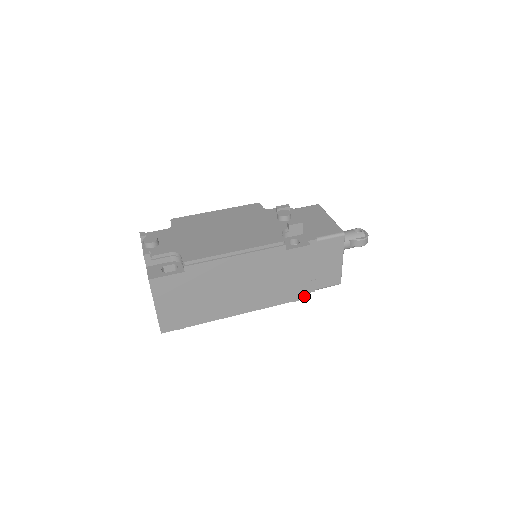
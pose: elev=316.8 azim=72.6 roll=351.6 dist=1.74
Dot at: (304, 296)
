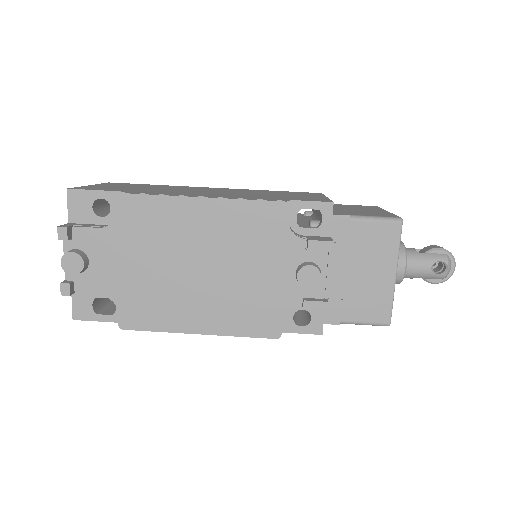
Dot at: occluded
